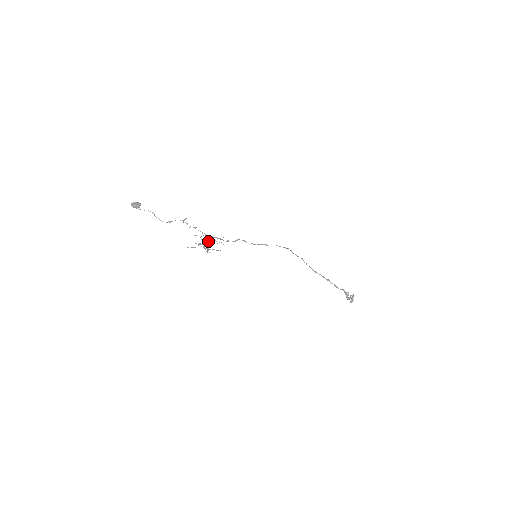
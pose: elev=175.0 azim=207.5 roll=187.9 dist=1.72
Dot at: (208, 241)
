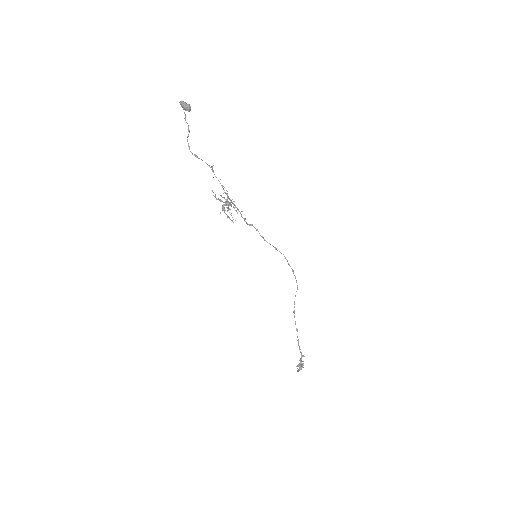
Dot at: (231, 202)
